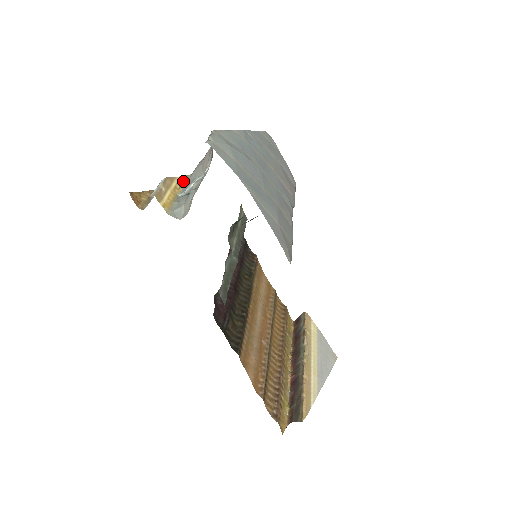
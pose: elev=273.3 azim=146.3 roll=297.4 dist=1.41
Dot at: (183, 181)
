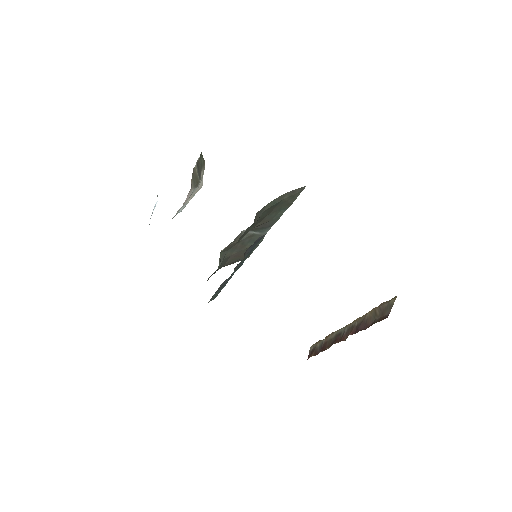
Dot at: occluded
